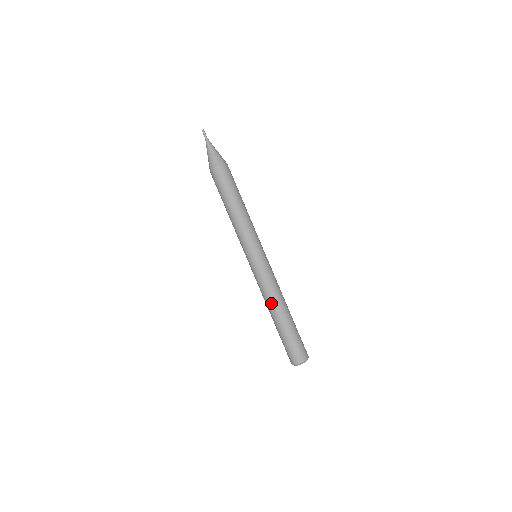
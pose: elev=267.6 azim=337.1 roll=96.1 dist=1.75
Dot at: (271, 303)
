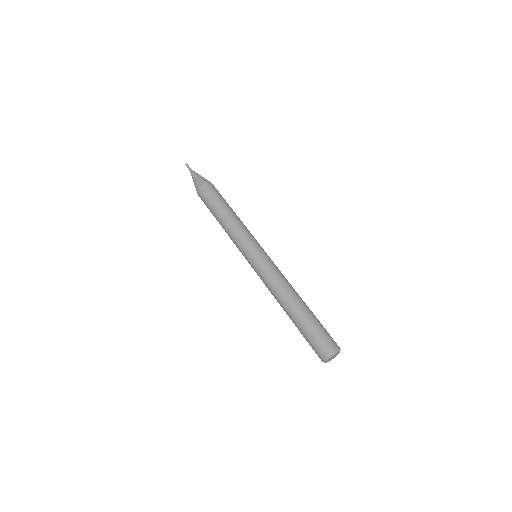
Dot at: (282, 293)
